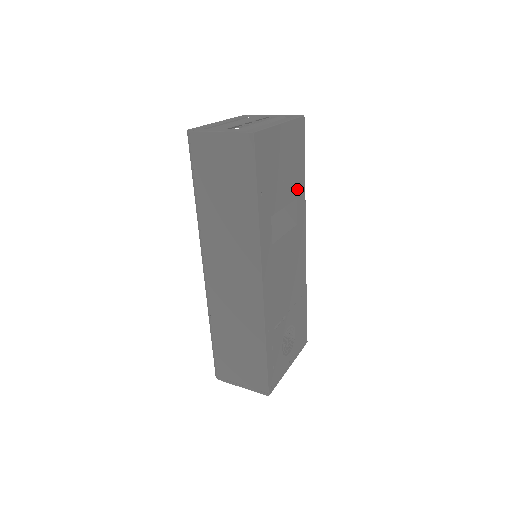
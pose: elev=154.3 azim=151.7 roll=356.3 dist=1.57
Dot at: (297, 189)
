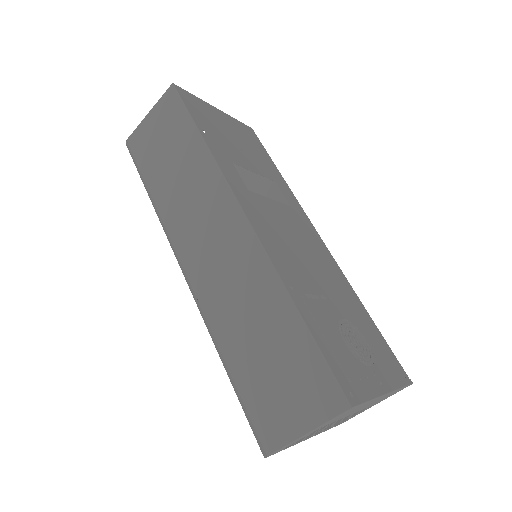
Dot at: (272, 175)
